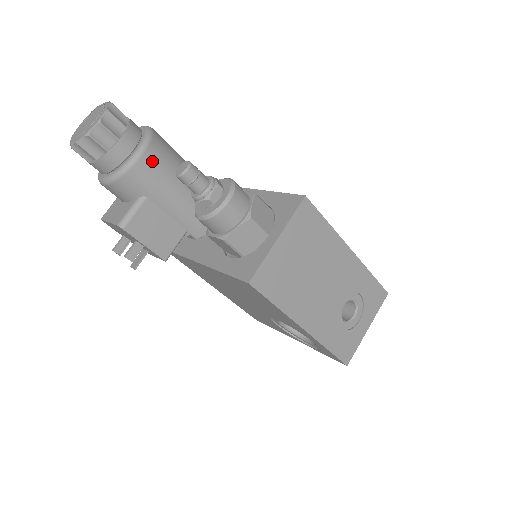
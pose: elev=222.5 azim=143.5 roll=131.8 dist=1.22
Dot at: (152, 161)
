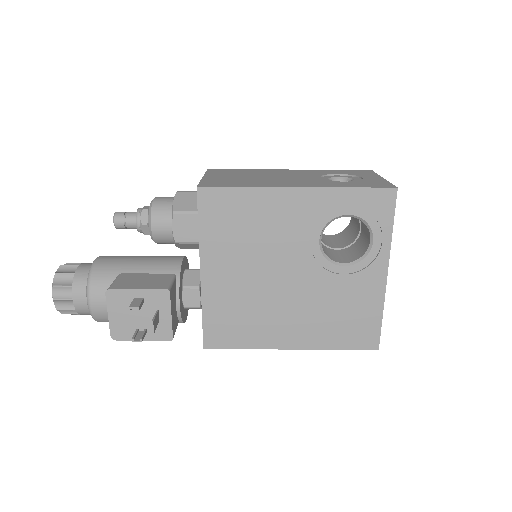
Dot at: (109, 257)
